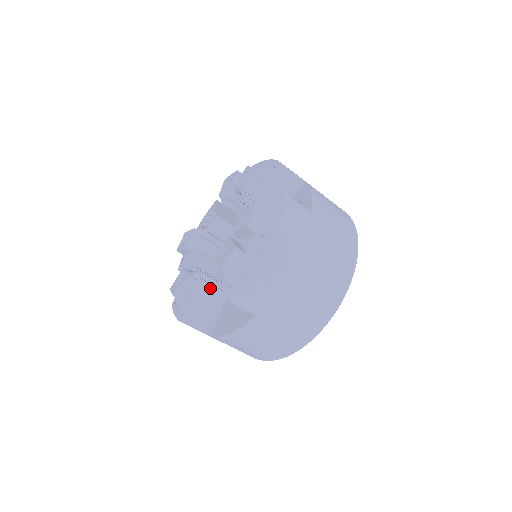
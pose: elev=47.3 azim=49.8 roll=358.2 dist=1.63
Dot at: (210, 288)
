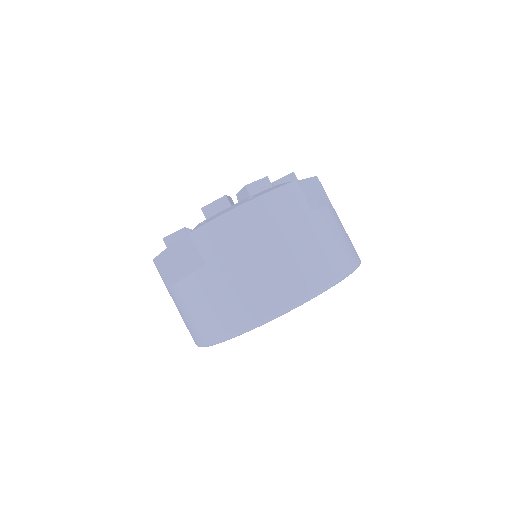
Dot at: (196, 250)
